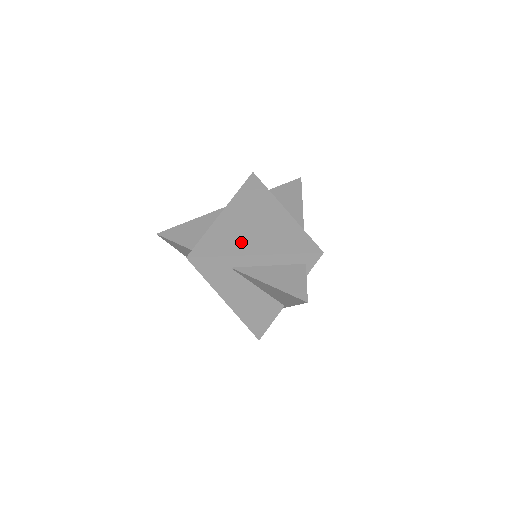
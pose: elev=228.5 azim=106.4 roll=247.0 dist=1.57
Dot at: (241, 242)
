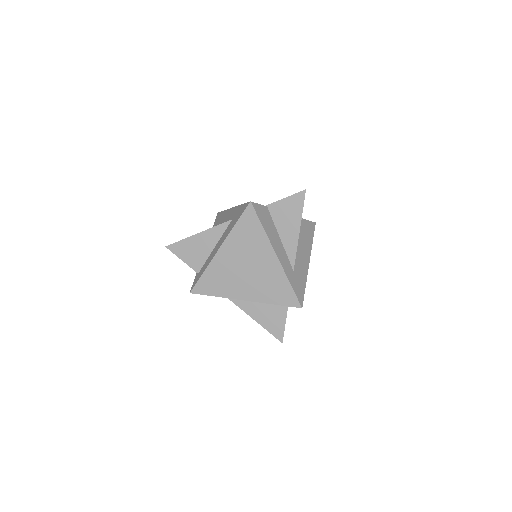
Dot at: (234, 286)
